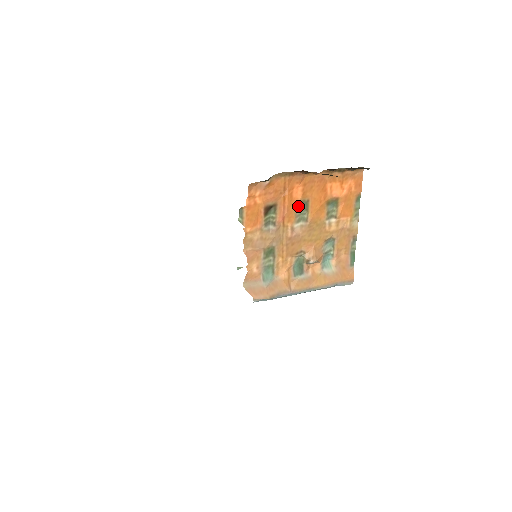
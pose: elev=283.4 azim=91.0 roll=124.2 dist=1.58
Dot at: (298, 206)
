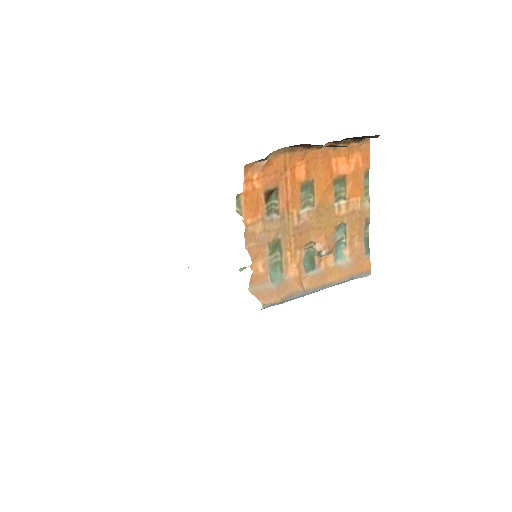
Dot at: (302, 188)
